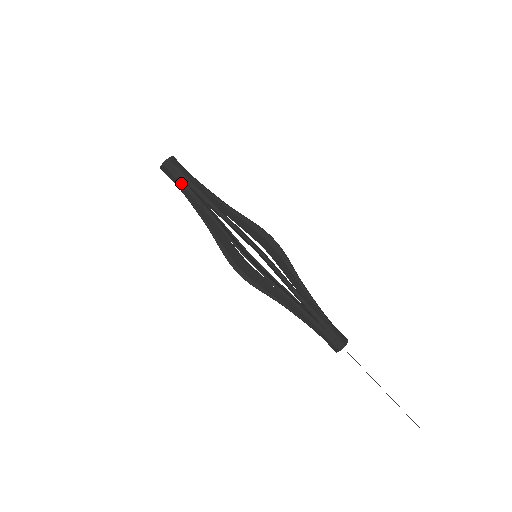
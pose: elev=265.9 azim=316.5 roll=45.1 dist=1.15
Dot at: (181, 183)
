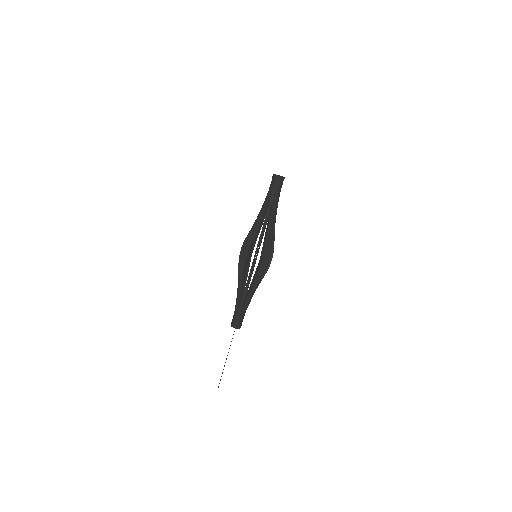
Dot at: (273, 194)
